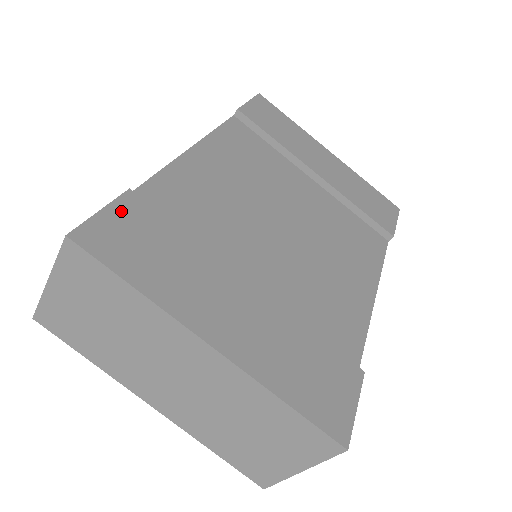
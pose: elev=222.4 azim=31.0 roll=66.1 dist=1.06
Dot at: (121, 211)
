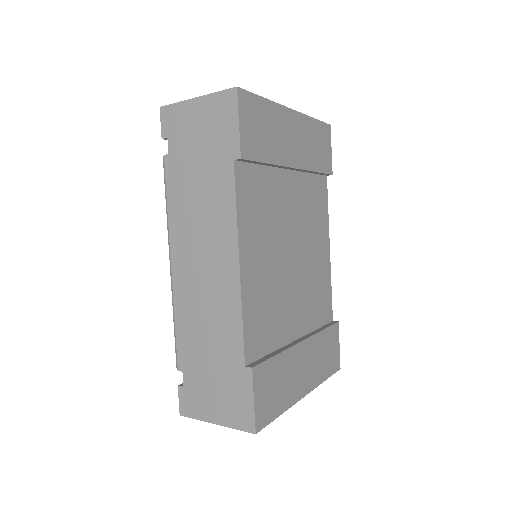
Dot at: (258, 388)
